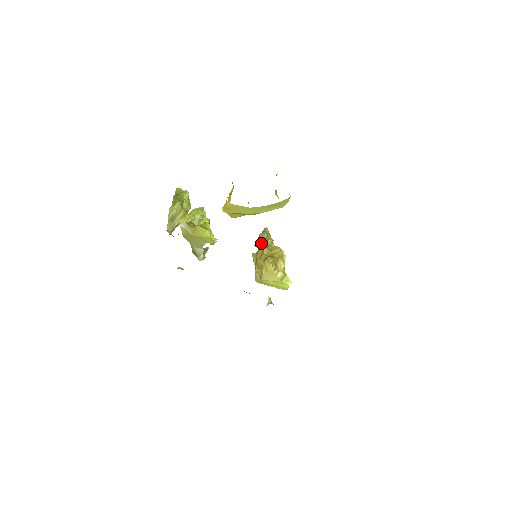
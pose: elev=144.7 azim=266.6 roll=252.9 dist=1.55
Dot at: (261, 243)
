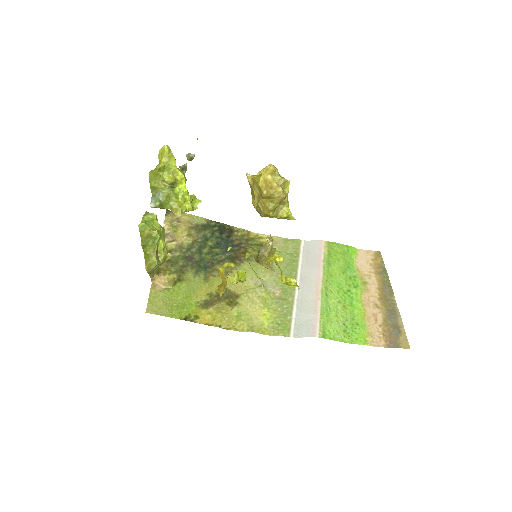
Dot at: (262, 265)
